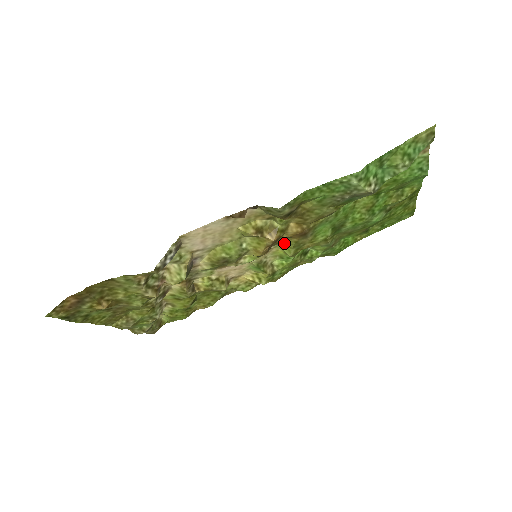
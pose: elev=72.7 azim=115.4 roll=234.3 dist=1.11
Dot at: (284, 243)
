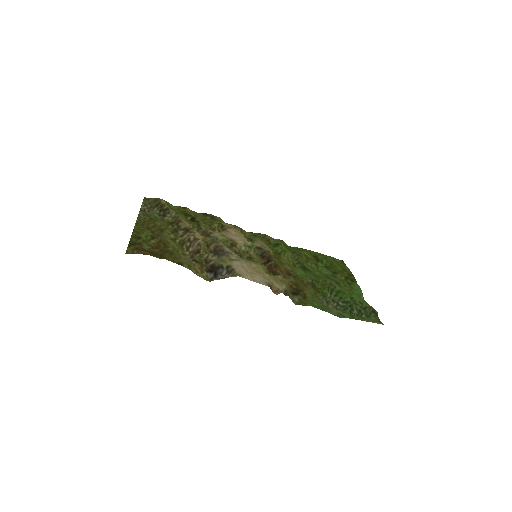
Dot at: (275, 260)
